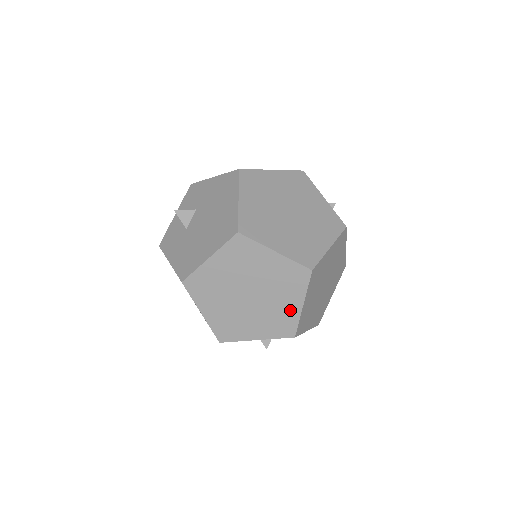
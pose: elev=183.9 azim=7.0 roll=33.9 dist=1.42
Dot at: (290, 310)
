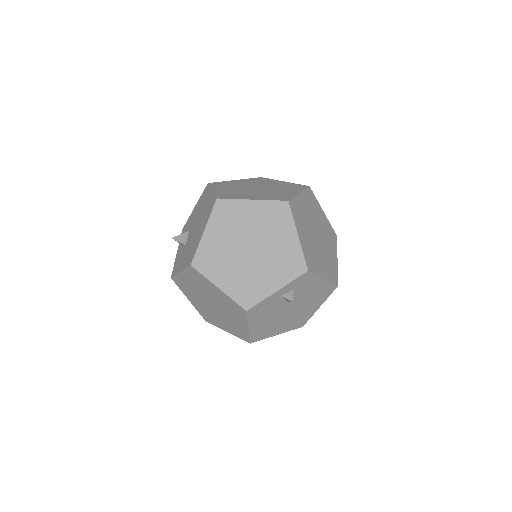
Dot at: (290, 246)
